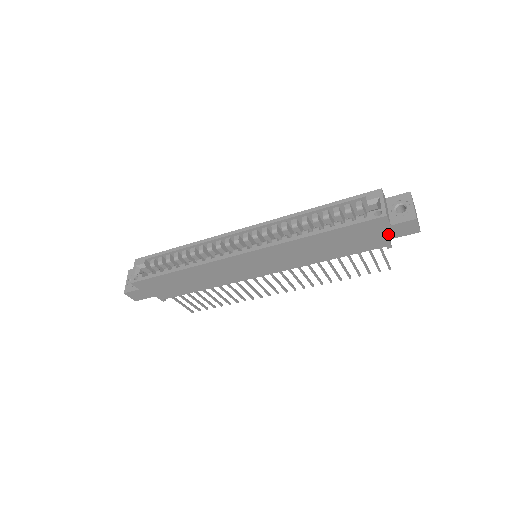
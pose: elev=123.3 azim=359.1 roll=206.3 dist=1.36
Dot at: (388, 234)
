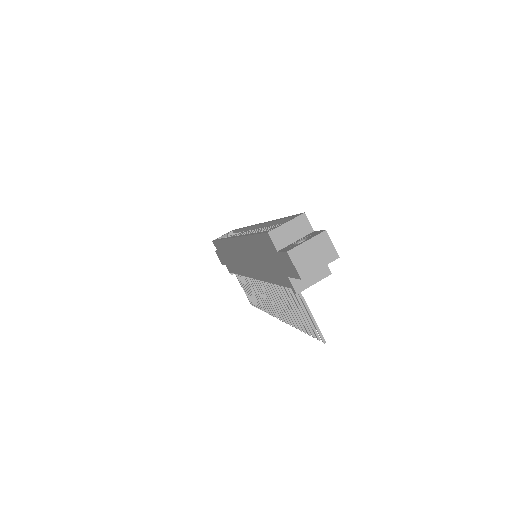
Dot at: (284, 266)
